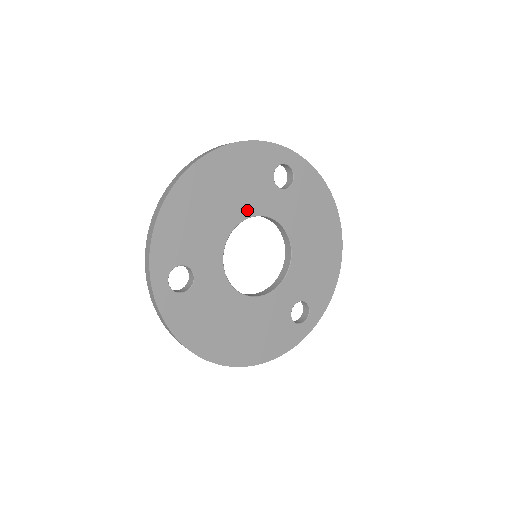
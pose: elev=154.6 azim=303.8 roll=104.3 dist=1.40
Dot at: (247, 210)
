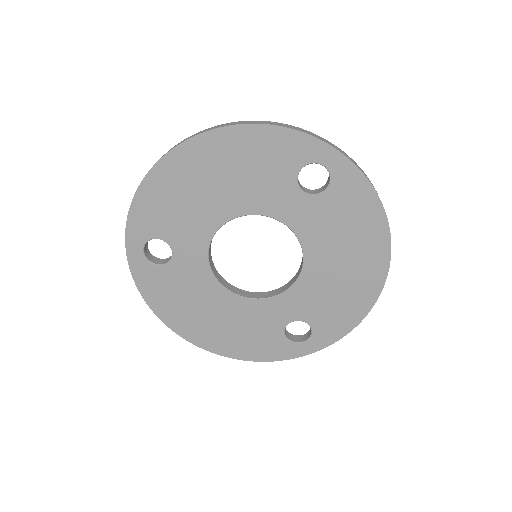
Dot at: (250, 205)
